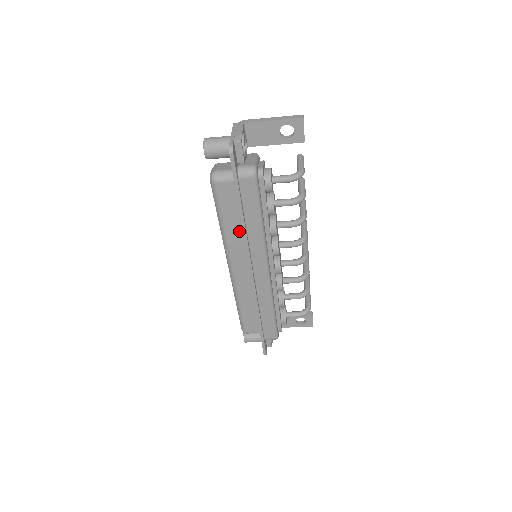
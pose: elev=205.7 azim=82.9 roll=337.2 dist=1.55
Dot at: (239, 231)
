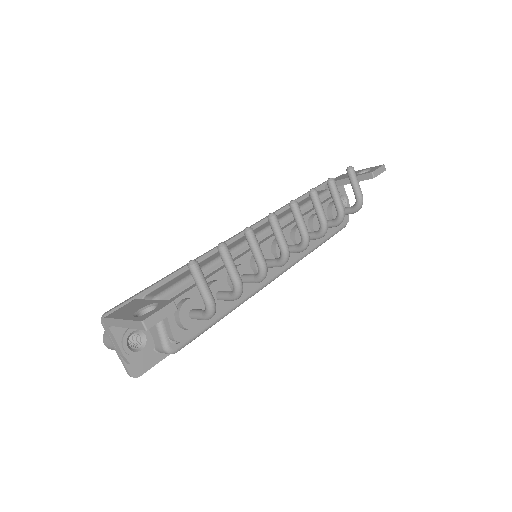
Dot at: occluded
